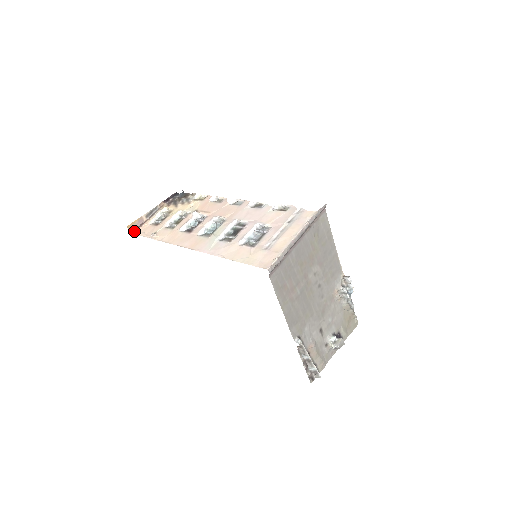
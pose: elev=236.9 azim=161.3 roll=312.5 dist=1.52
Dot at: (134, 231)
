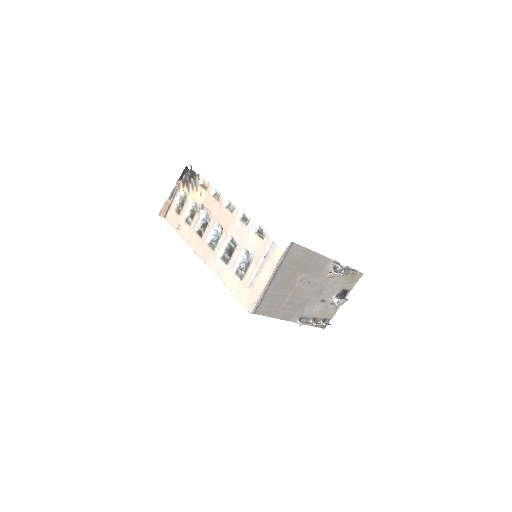
Dot at: (165, 215)
